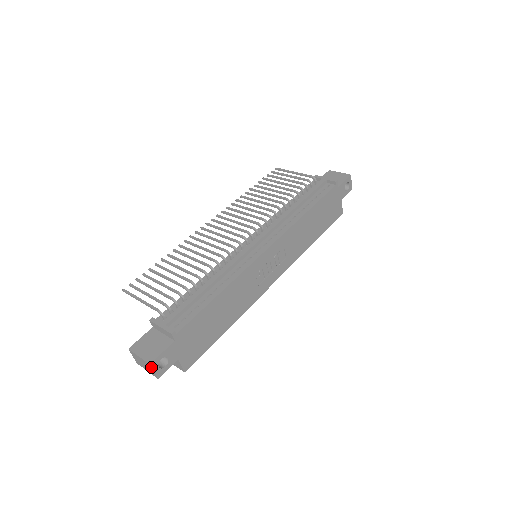
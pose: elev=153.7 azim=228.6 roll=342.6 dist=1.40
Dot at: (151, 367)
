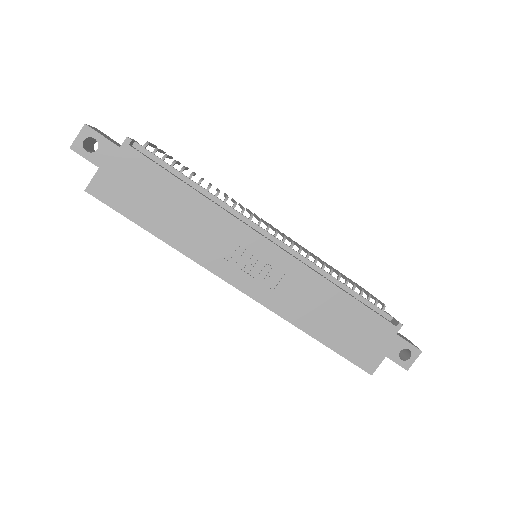
Dot at: (82, 128)
